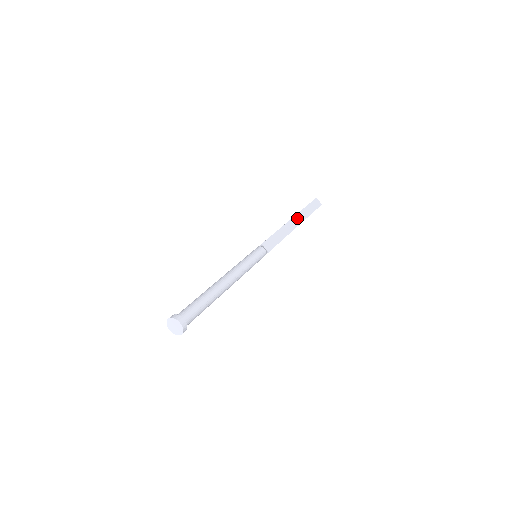
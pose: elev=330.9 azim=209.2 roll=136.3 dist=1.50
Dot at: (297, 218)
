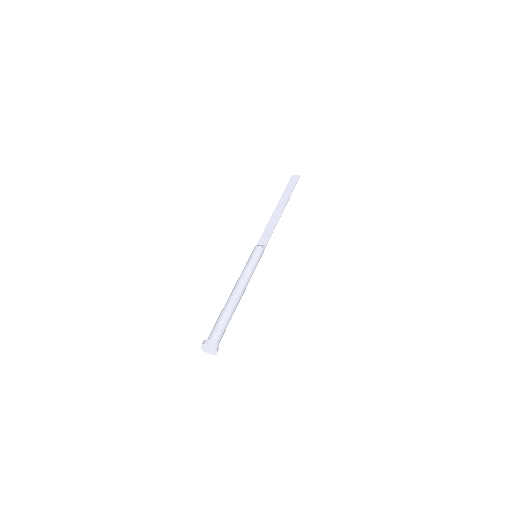
Dot at: (281, 203)
